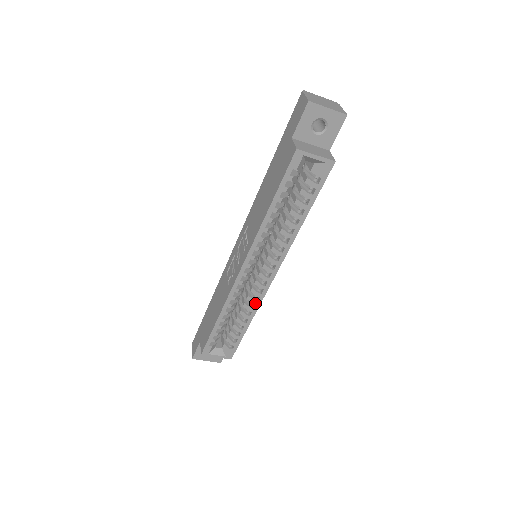
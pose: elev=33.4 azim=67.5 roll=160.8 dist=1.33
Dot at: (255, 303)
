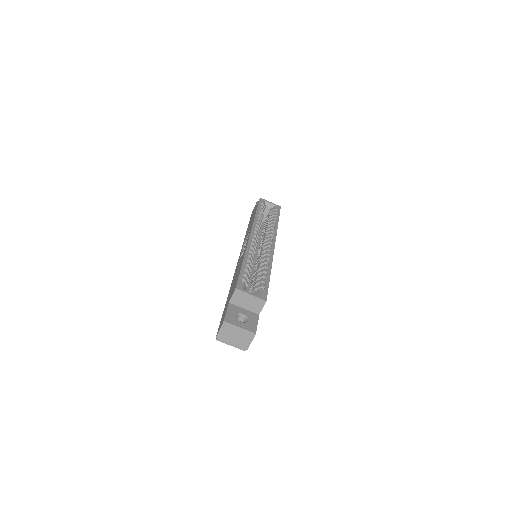
Dot at: (268, 258)
